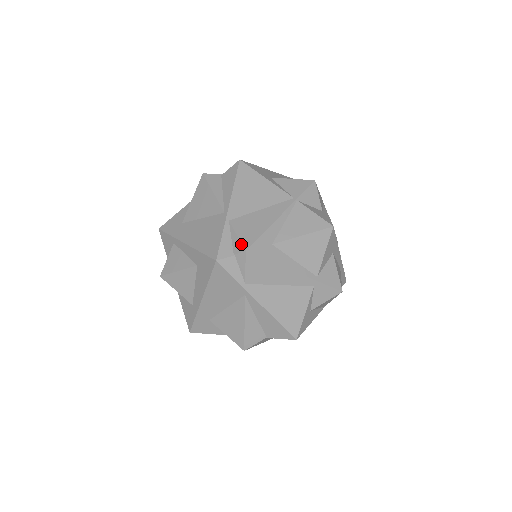
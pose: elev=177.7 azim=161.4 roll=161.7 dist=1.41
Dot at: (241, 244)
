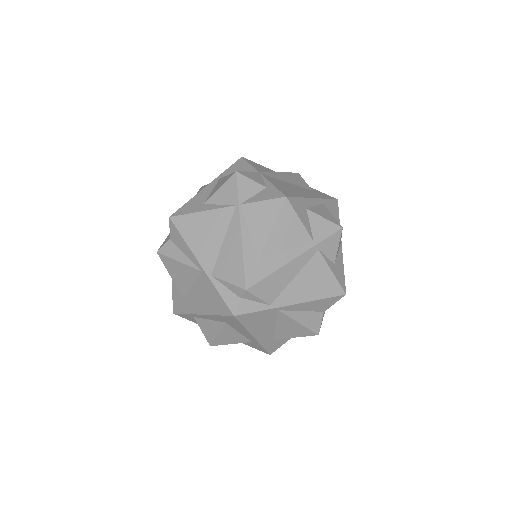
Dot at: (237, 287)
